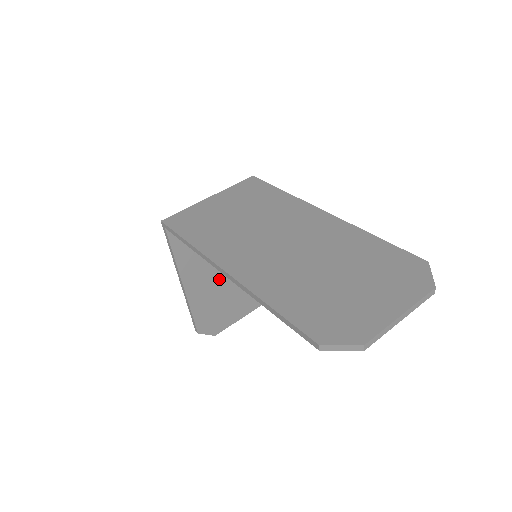
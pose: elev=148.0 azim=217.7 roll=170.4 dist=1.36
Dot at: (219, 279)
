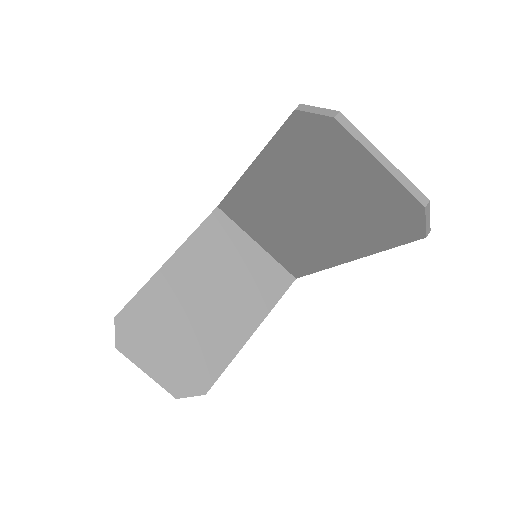
Dot at: (189, 302)
